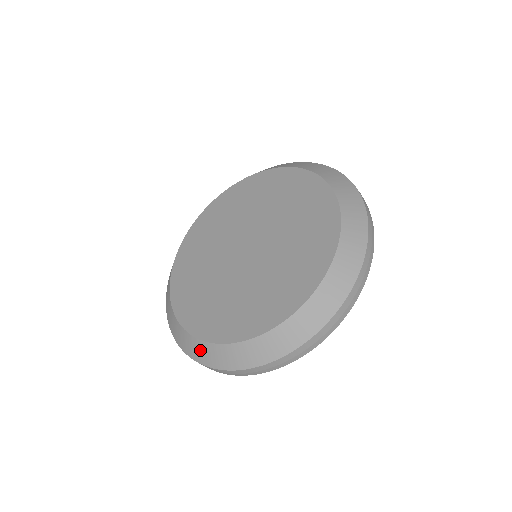
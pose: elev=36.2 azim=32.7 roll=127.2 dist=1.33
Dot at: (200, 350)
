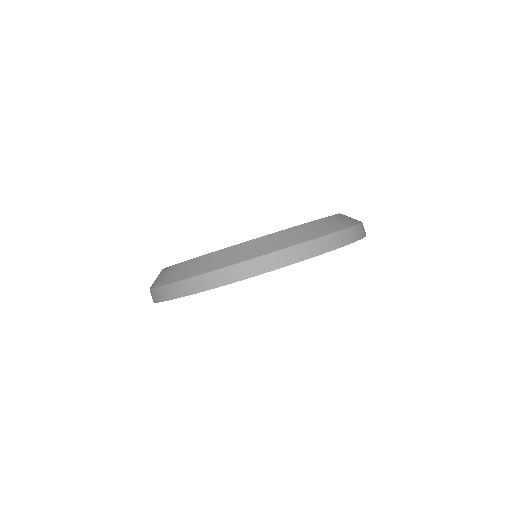
Dot at: (190, 267)
